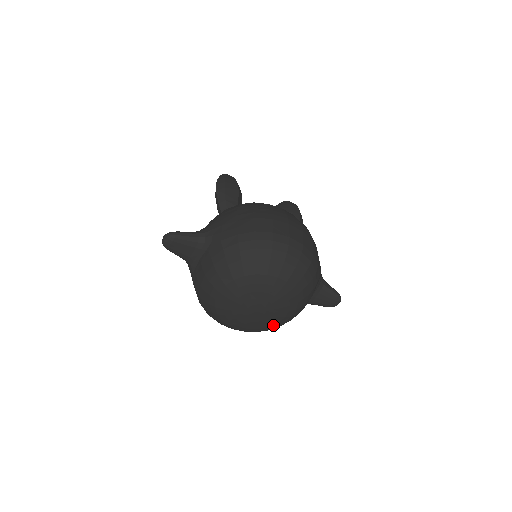
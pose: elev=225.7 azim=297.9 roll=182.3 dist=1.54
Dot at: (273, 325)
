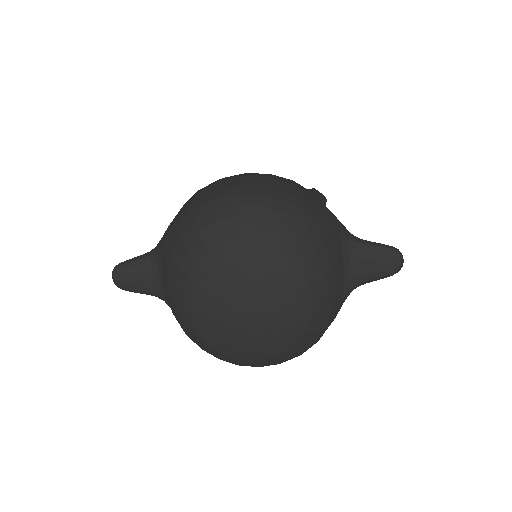
Dot at: (294, 328)
